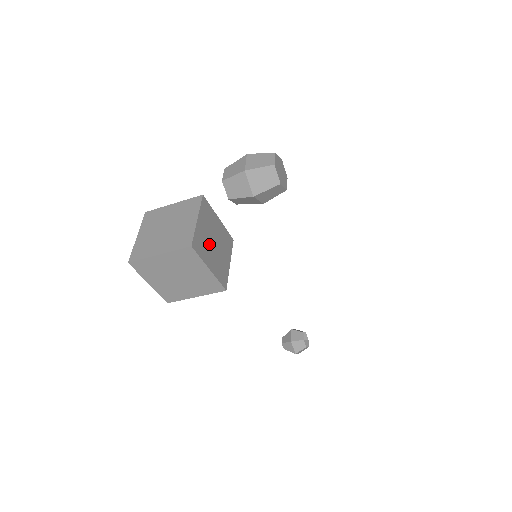
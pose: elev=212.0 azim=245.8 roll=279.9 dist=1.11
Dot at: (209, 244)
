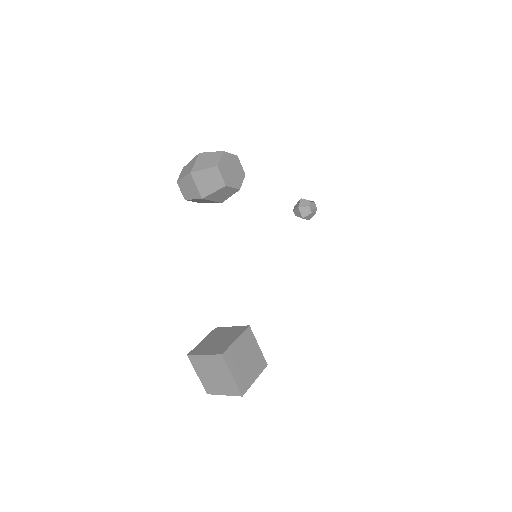
Dot at: (245, 369)
